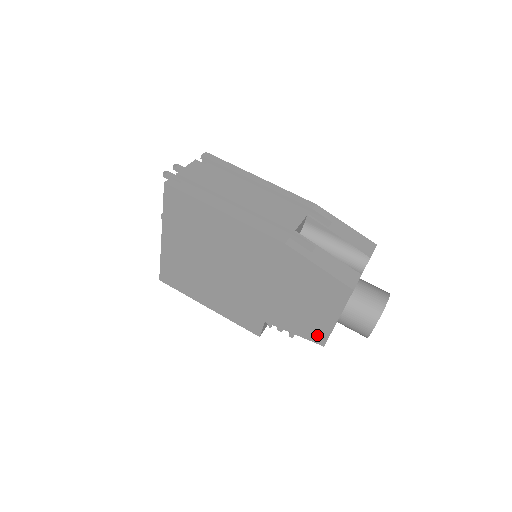
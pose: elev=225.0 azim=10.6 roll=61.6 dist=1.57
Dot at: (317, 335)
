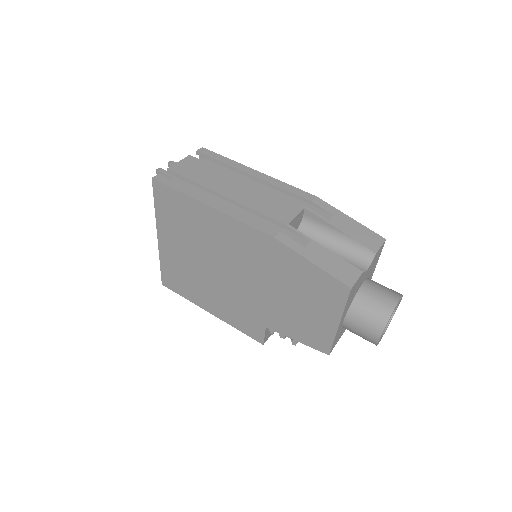
Dot at: (320, 342)
